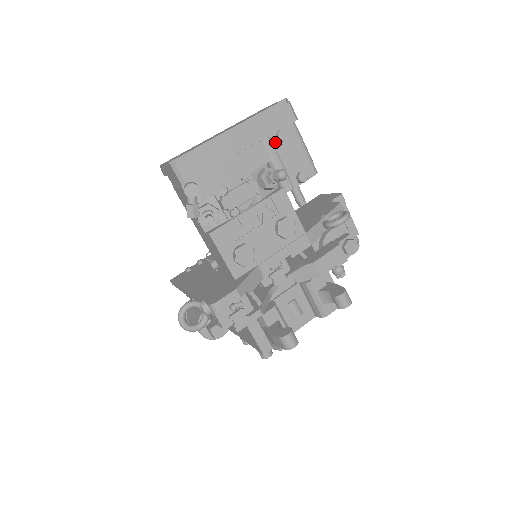
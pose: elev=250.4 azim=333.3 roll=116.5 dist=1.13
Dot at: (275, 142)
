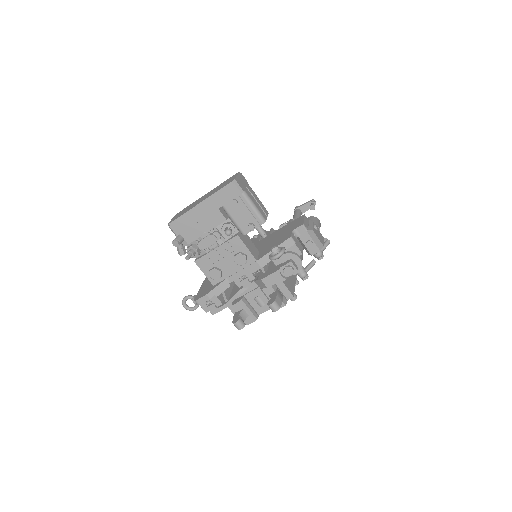
Dot at: (230, 207)
